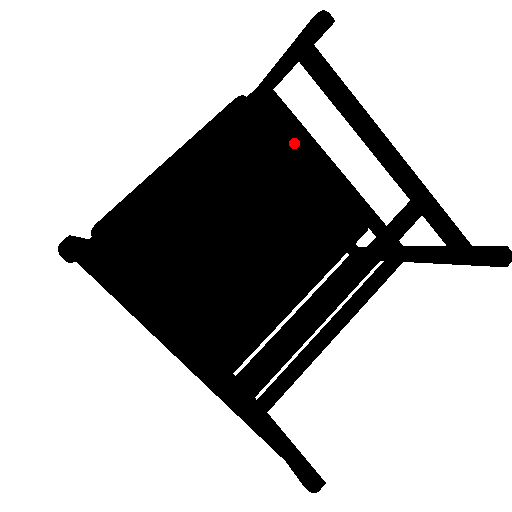
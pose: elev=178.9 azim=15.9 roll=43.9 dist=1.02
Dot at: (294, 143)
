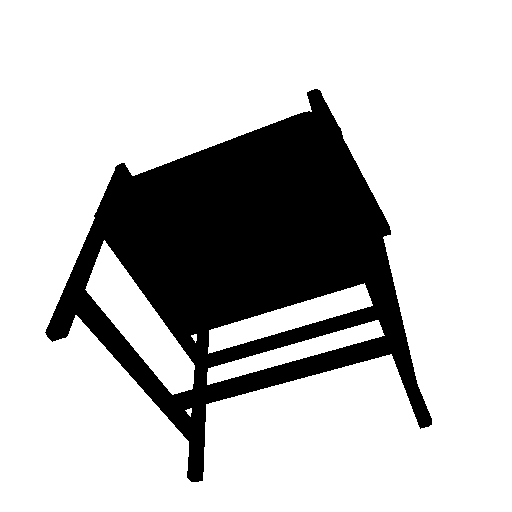
Dot at: (339, 192)
